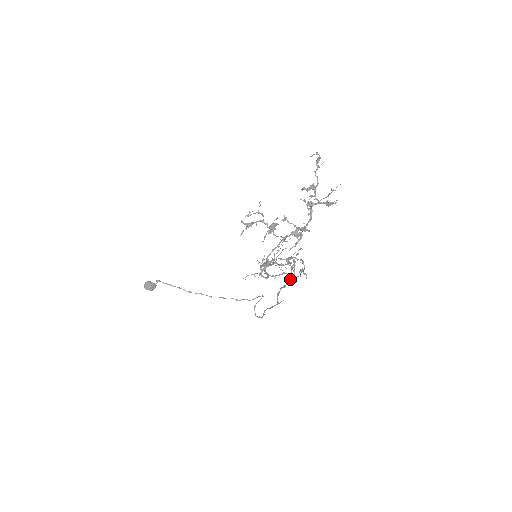
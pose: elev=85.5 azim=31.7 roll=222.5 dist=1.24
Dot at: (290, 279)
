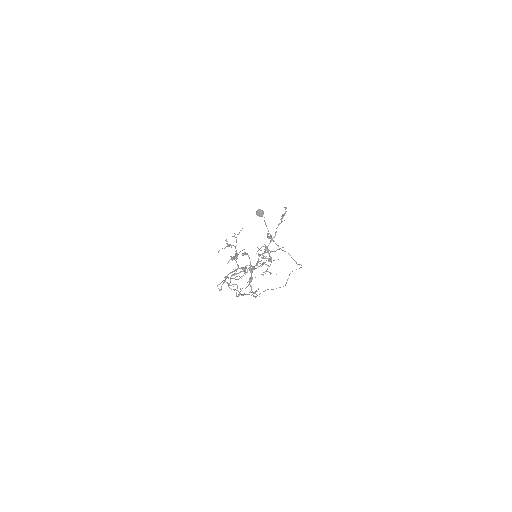
Dot at: (241, 295)
